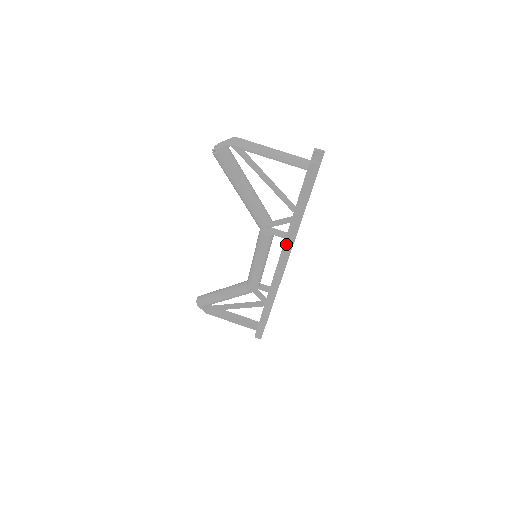
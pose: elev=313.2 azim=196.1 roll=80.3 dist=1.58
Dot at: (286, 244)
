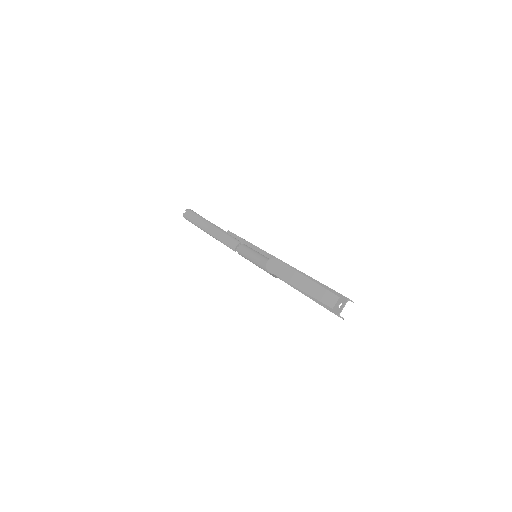
Dot at: (285, 282)
